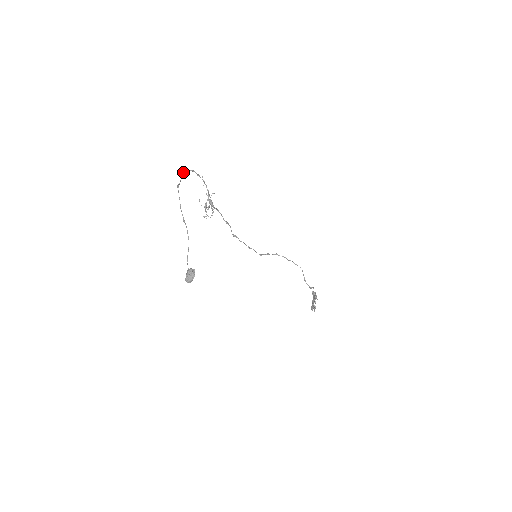
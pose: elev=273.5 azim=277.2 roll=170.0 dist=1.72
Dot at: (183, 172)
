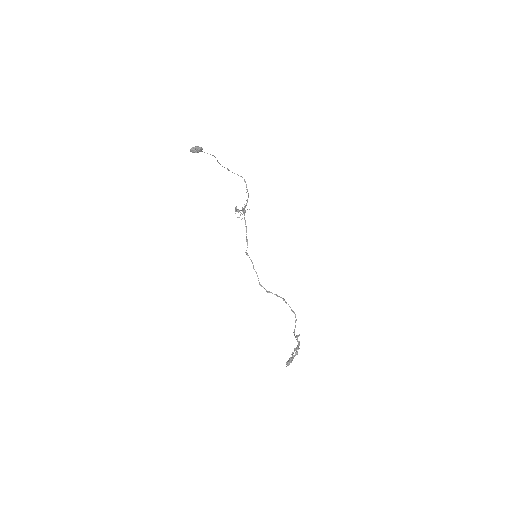
Dot at: occluded
